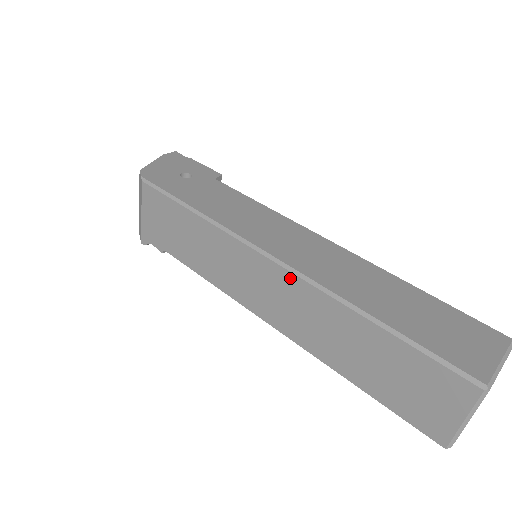
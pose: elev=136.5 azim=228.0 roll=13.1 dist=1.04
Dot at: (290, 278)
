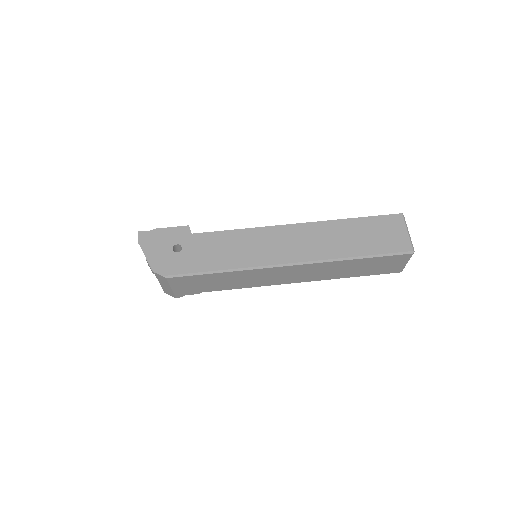
Dot at: (304, 266)
